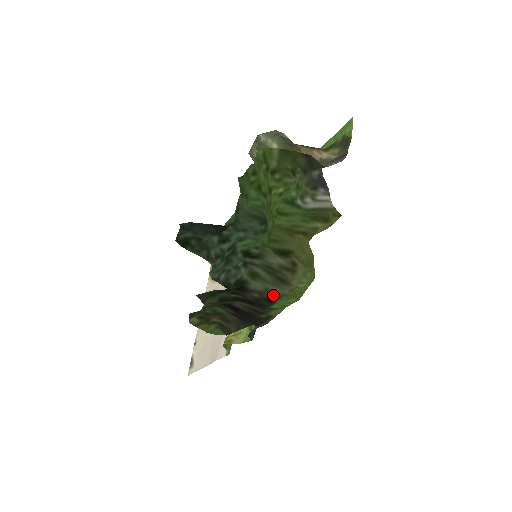
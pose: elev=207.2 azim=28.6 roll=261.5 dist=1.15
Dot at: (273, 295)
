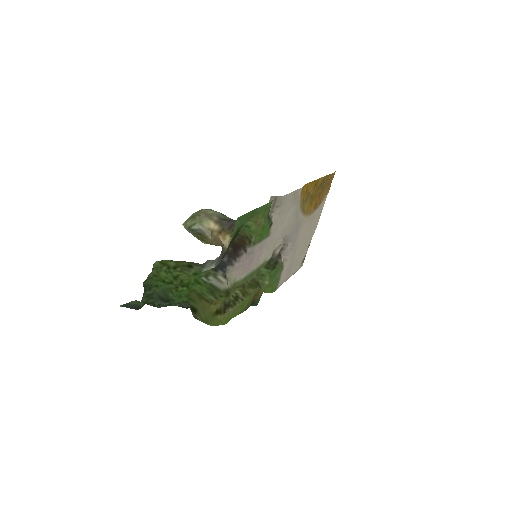
Dot at: occluded
